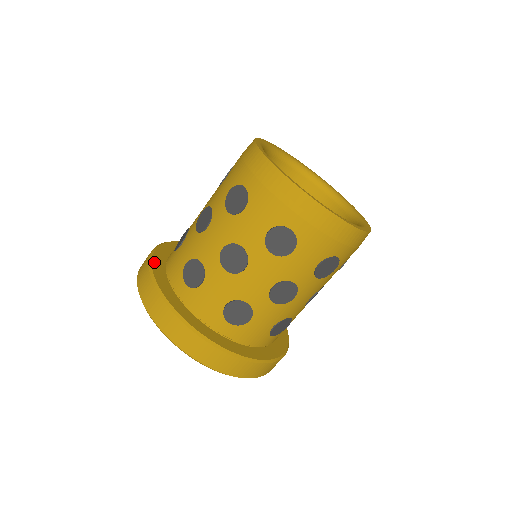
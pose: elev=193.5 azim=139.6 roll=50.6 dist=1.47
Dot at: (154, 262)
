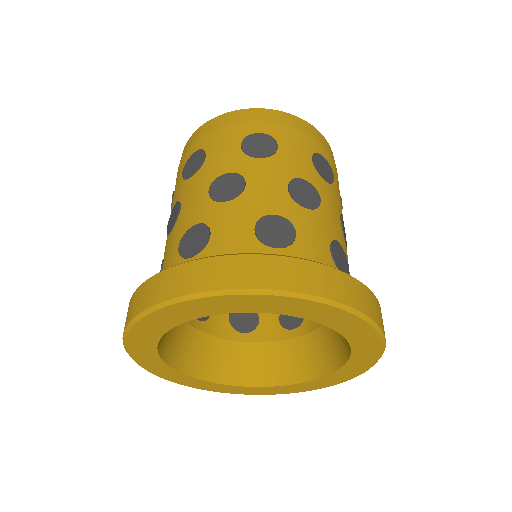
Dot at: occluded
